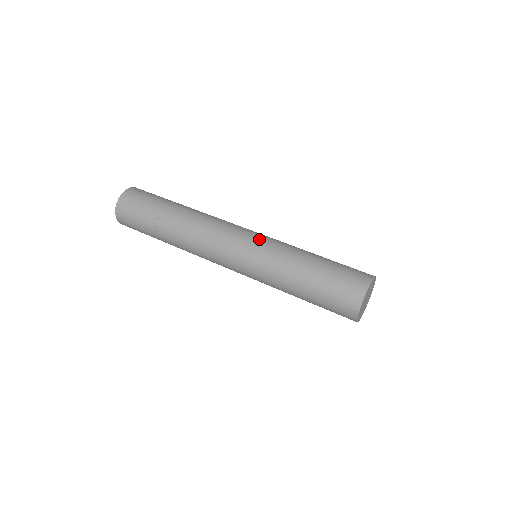
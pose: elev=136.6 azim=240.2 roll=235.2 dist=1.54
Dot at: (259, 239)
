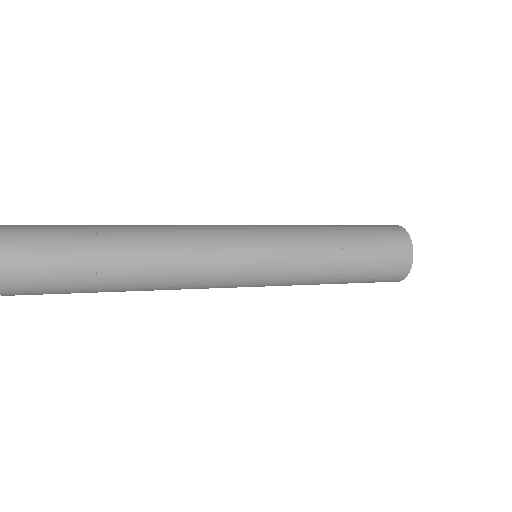
Dot at: (261, 225)
